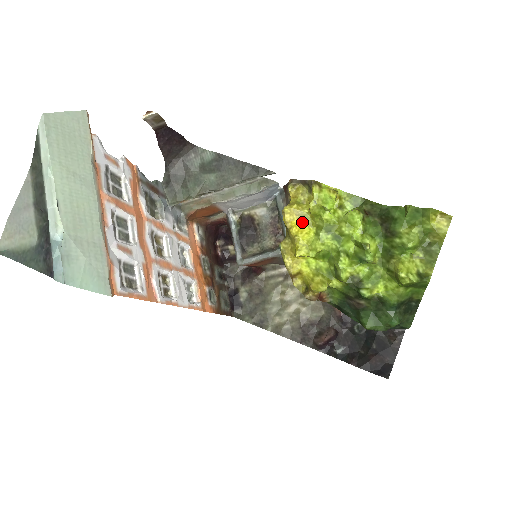
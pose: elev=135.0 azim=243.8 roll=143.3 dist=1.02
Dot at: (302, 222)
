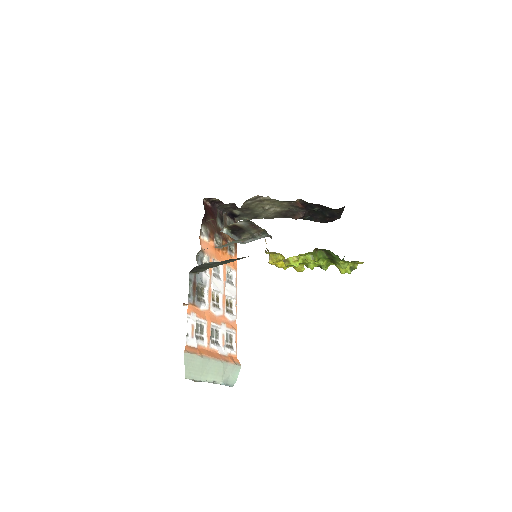
Dot at: (281, 261)
